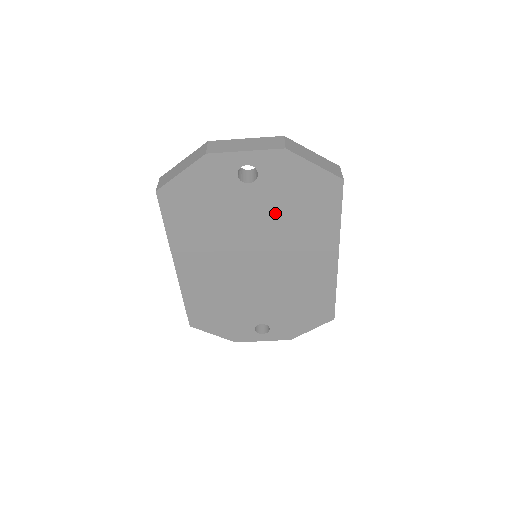
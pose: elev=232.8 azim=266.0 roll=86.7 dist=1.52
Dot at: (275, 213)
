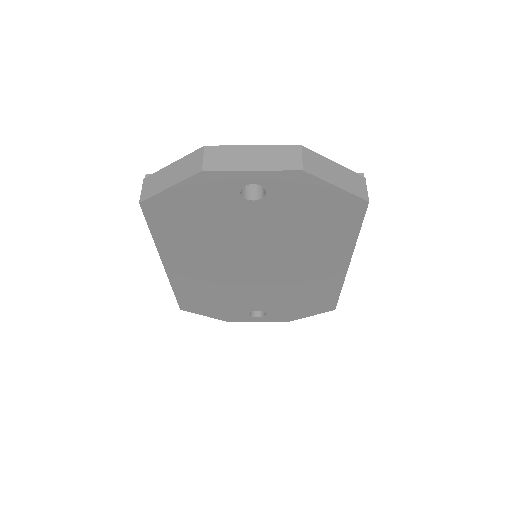
Dot at: (282, 227)
